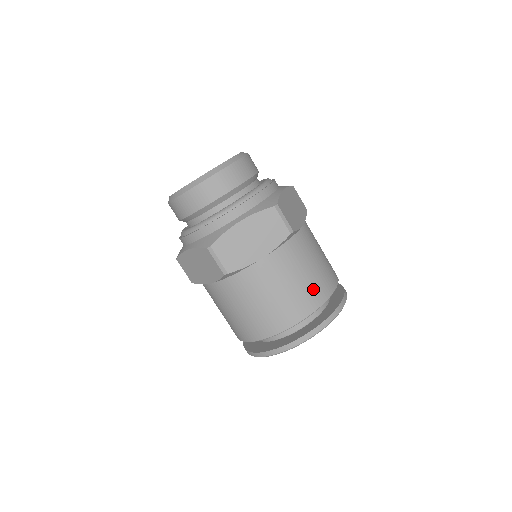
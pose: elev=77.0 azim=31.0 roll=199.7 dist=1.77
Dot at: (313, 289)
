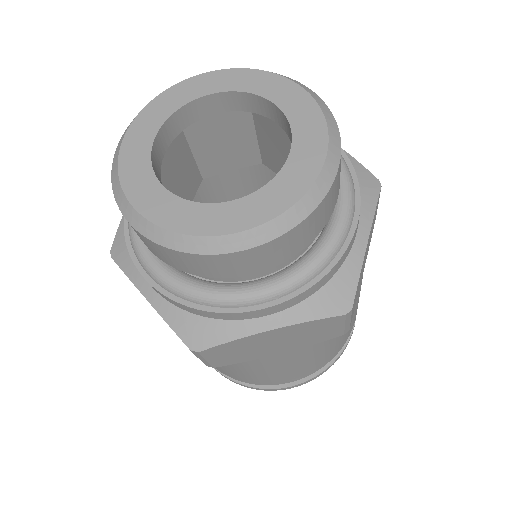
Dot at: (228, 372)
